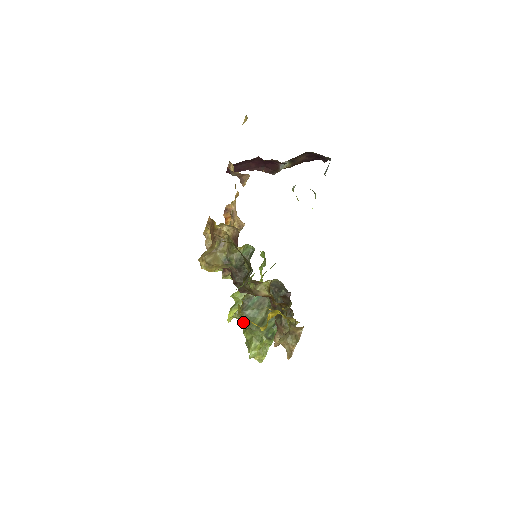
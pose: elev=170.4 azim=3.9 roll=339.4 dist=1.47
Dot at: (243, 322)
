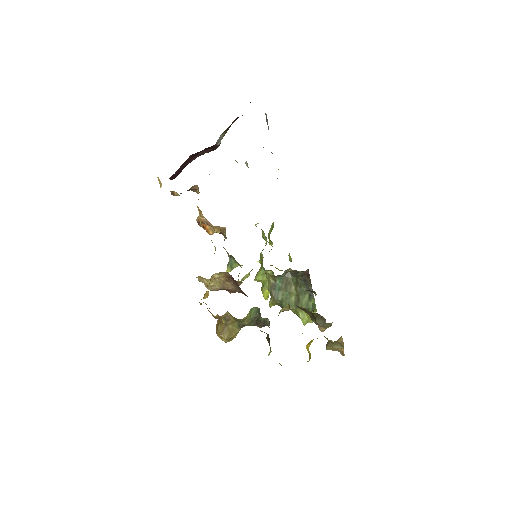
Dot at: (281, 307)
